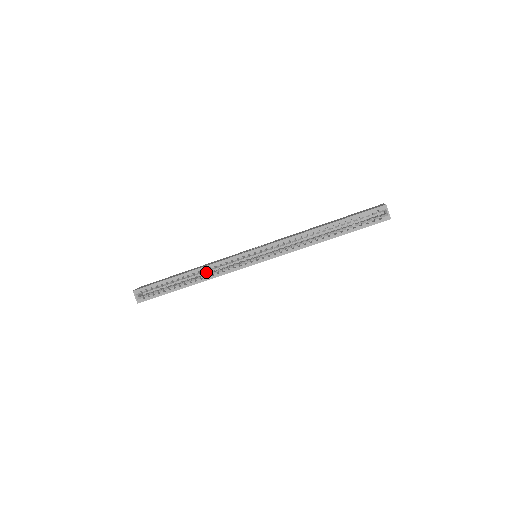
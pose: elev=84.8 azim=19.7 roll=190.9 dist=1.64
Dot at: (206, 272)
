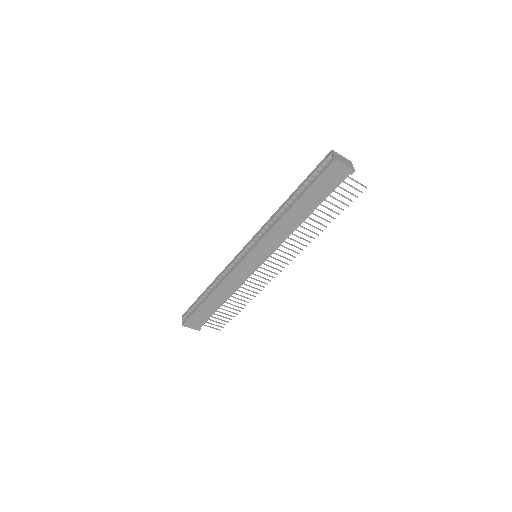
Dot at: occluded
